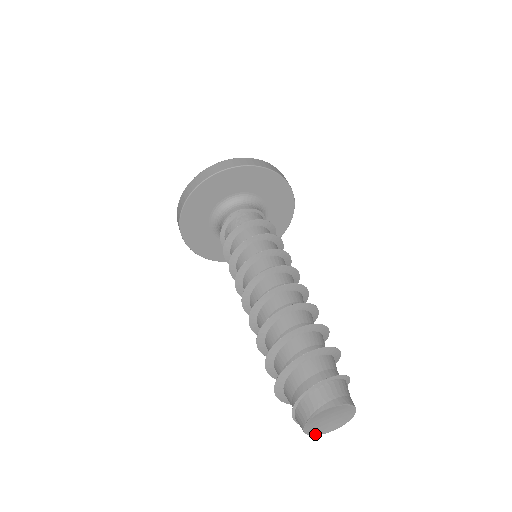
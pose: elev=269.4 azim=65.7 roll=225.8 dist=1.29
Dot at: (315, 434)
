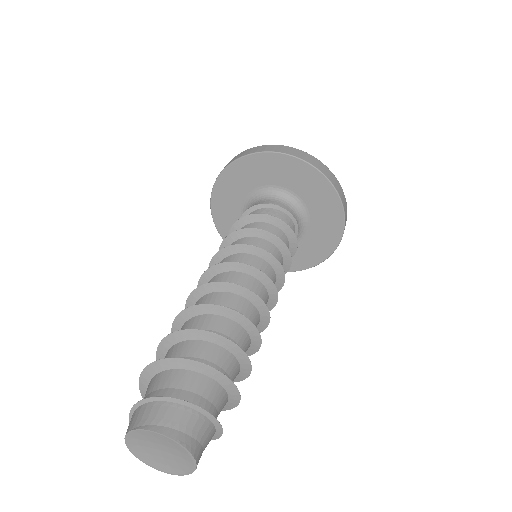
Dot at: (140, 458)
